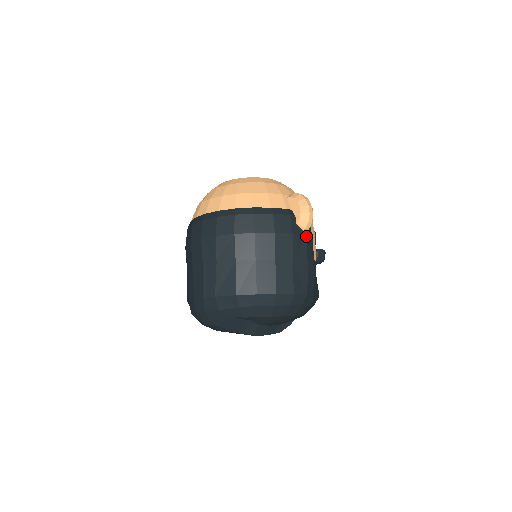
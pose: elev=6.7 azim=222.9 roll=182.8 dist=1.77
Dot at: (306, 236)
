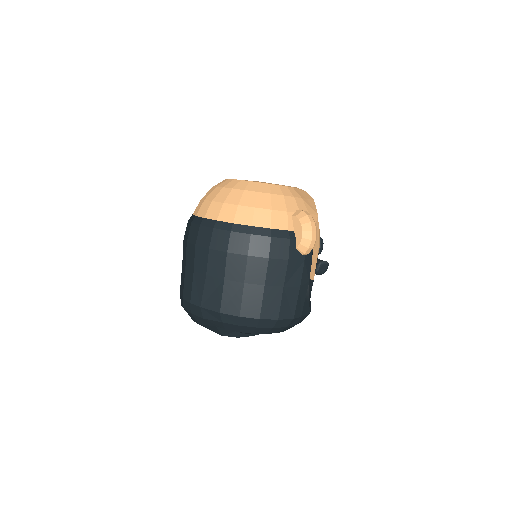
Dot at: (304, 261)
